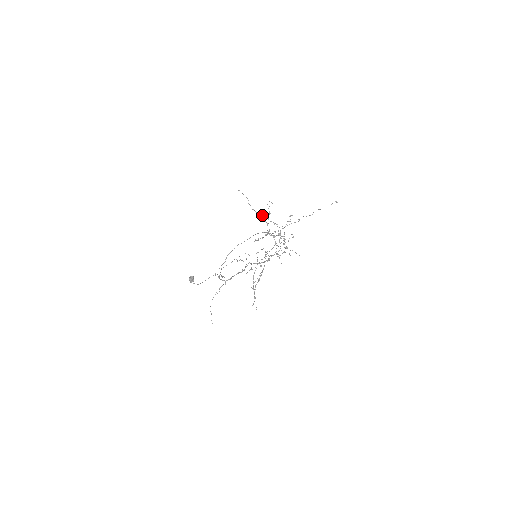
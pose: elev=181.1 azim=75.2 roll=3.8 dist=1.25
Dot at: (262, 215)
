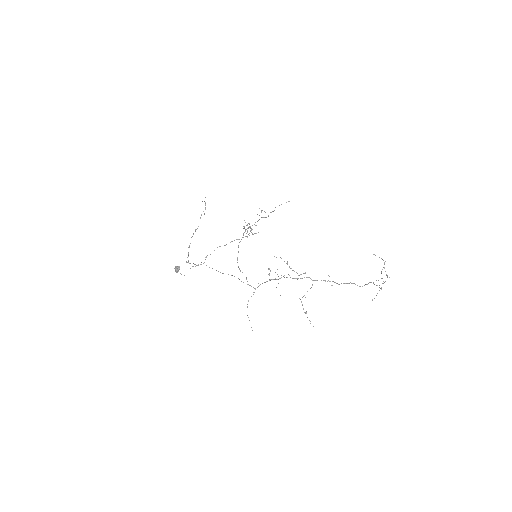
Dot at: occluded
